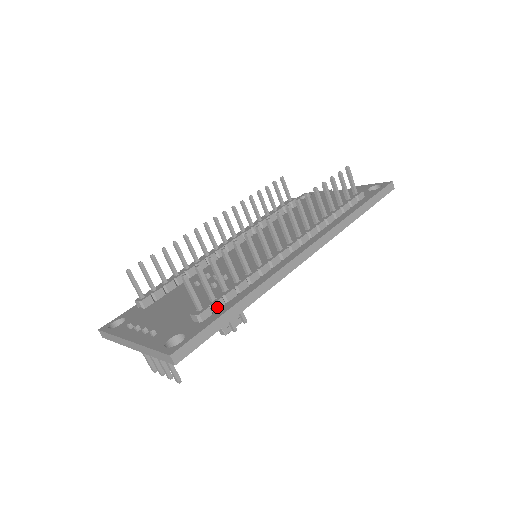
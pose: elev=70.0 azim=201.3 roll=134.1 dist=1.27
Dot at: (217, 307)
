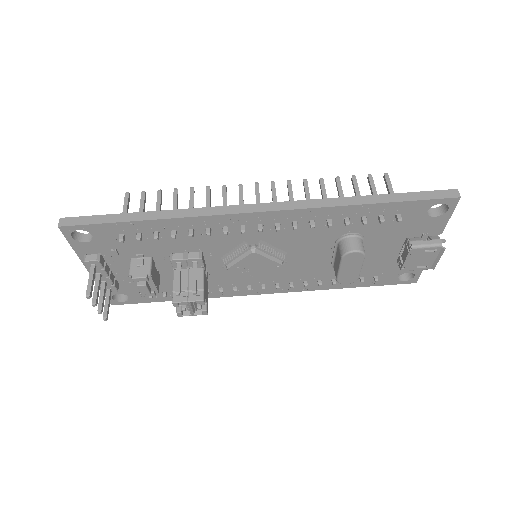
Dot at: occluded
